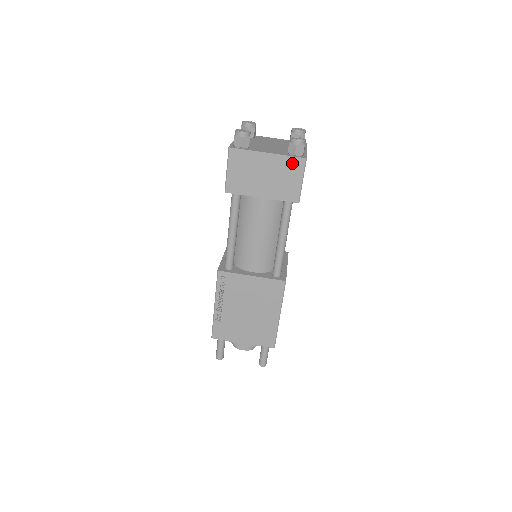
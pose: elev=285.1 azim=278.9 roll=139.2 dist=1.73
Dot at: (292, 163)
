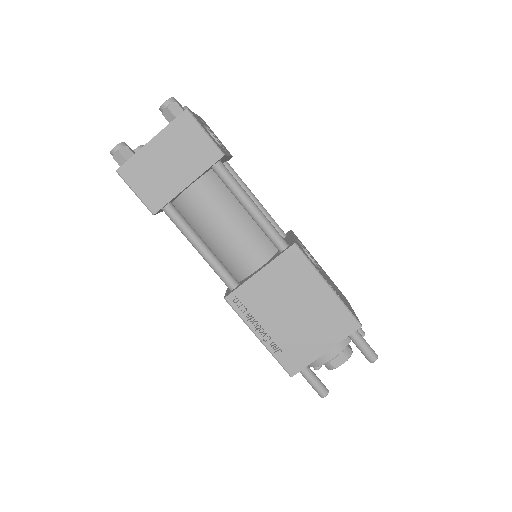
Dot at: (180, 126)
